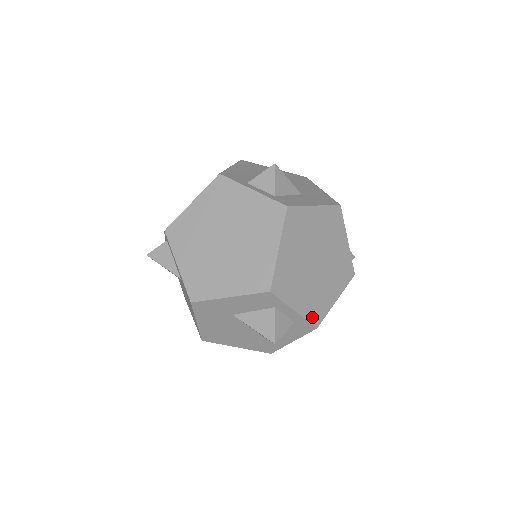
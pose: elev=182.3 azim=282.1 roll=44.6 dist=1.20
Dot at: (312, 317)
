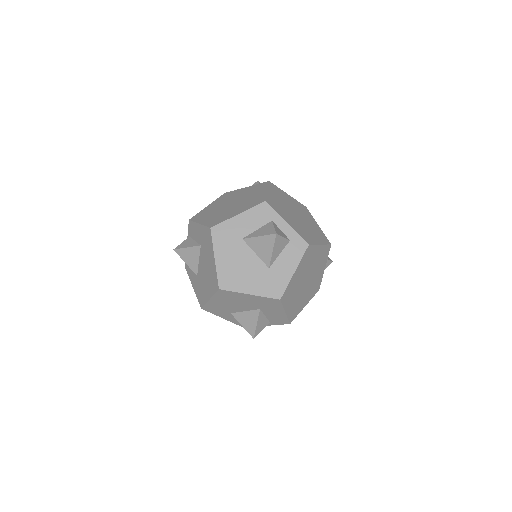
Dot at: (302, 236)
